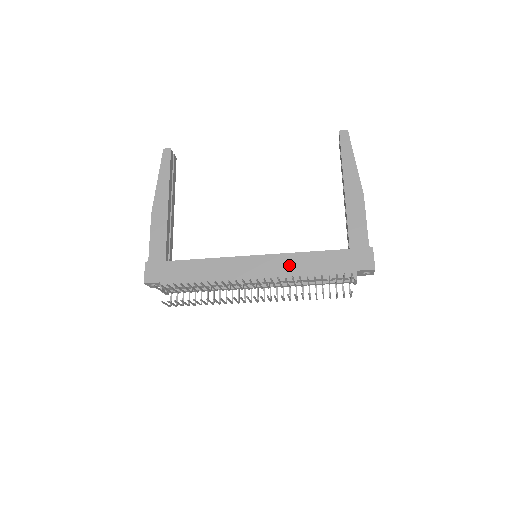
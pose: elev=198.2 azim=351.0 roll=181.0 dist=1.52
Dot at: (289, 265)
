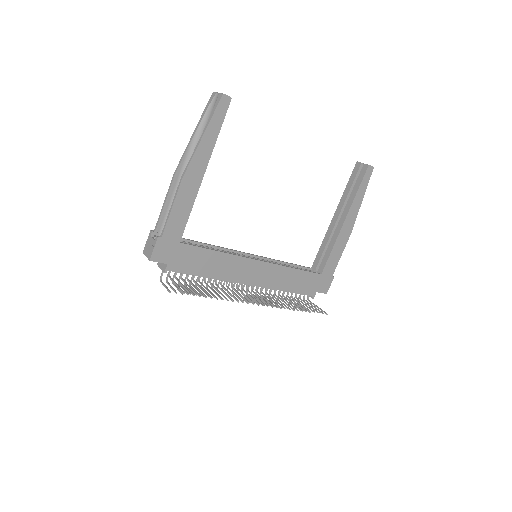
Dot at: (279, 276)
